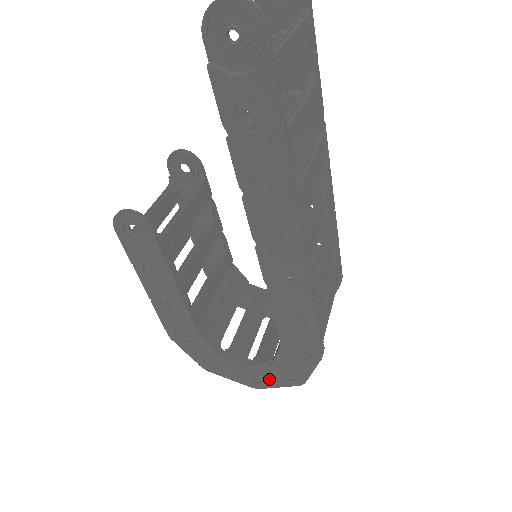
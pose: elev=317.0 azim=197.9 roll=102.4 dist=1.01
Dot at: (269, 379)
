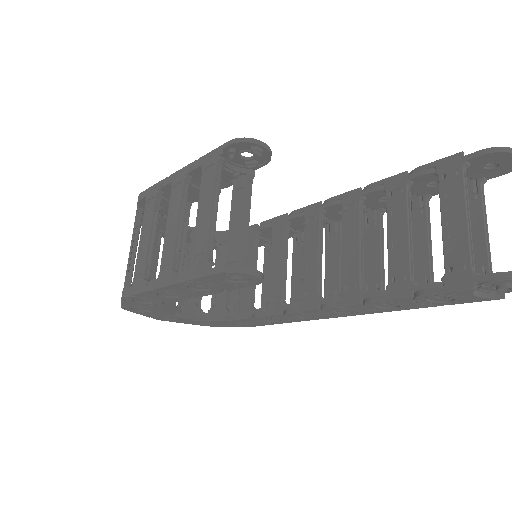
Dot at: (184, 321)
